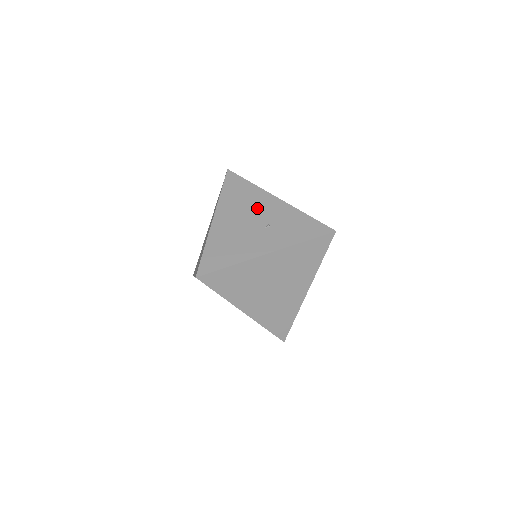
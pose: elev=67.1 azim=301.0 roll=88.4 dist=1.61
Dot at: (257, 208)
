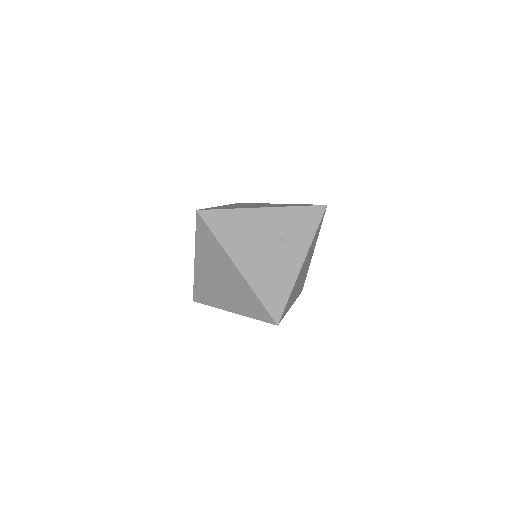
Dot at: (259, 230)
